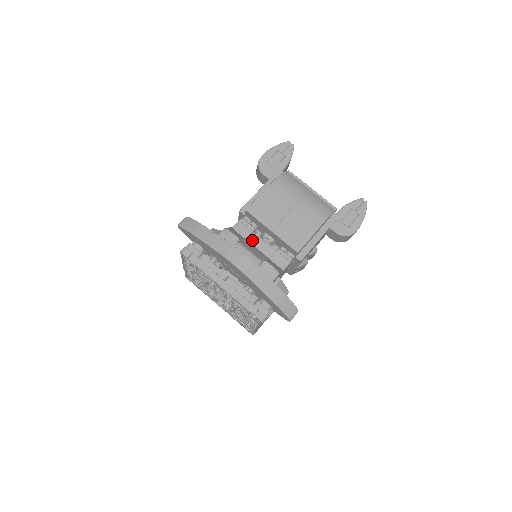
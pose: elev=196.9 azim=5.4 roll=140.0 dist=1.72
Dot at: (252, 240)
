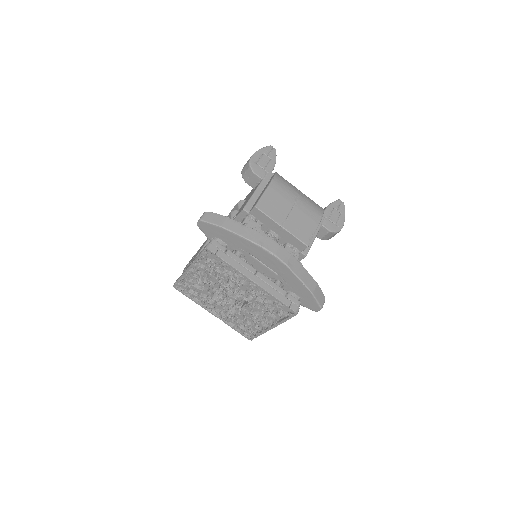
Dot at: occluded
